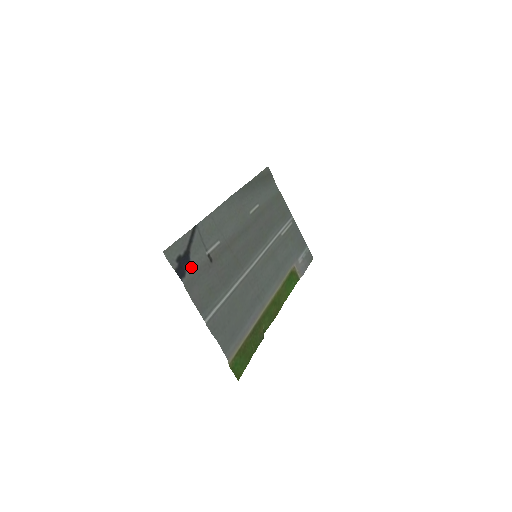
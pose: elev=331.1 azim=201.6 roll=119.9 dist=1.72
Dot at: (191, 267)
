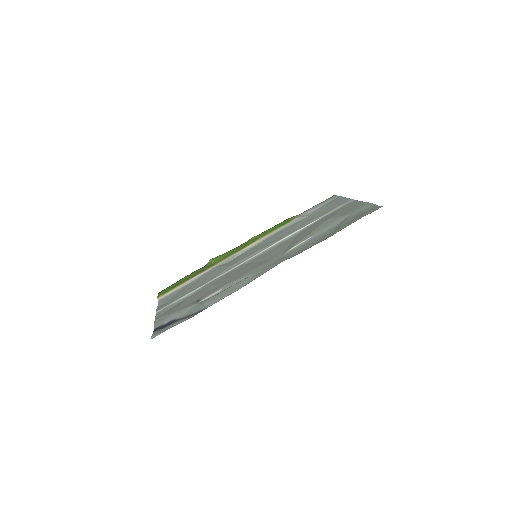
Dot at: (172, 318)
